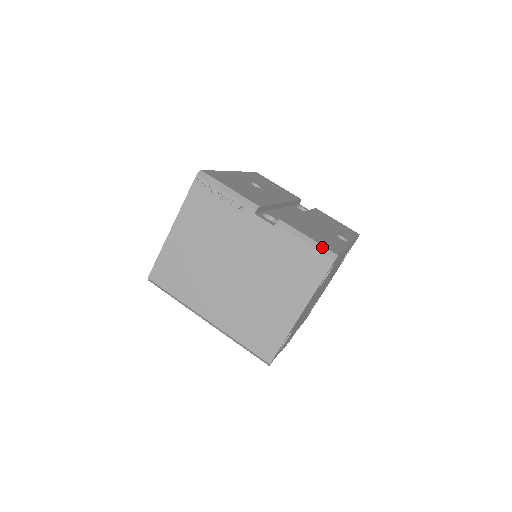
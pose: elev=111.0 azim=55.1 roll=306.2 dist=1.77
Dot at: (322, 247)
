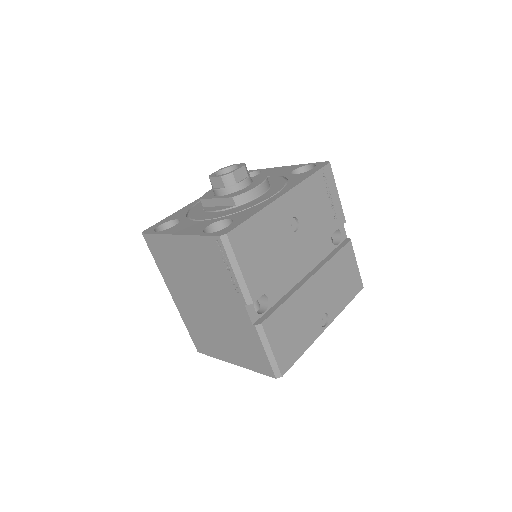
Dot at: (275, 364)
